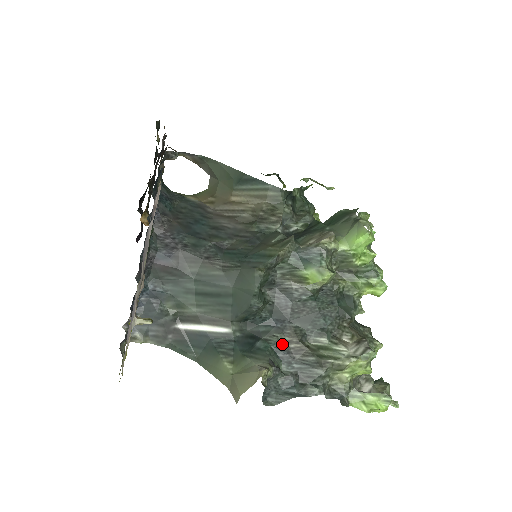
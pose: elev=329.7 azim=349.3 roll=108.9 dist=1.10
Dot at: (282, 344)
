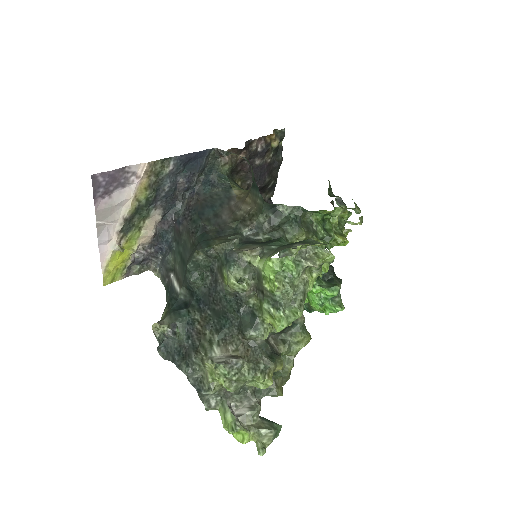
Dot at: (194, 321)
